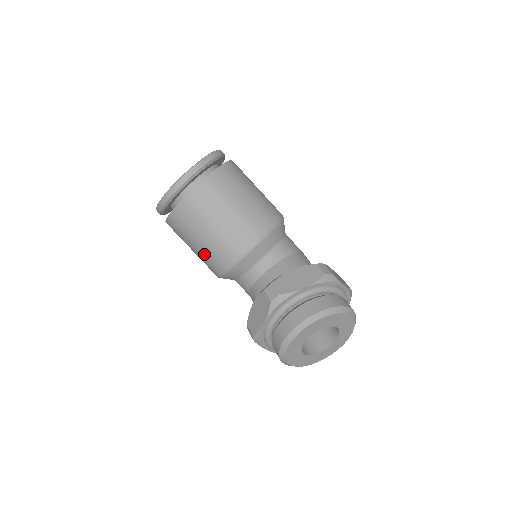
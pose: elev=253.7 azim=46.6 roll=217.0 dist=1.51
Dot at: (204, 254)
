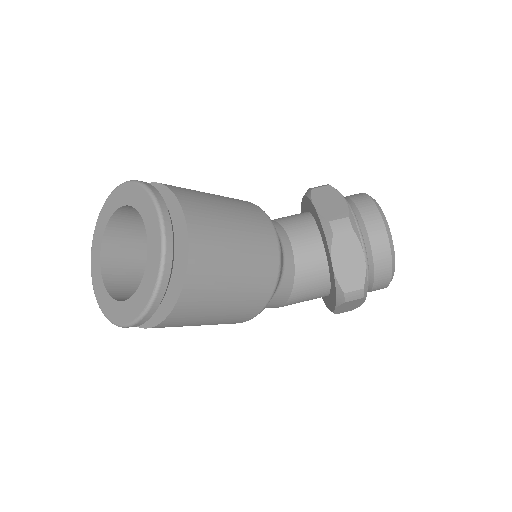
Dot at: (248, 286)
